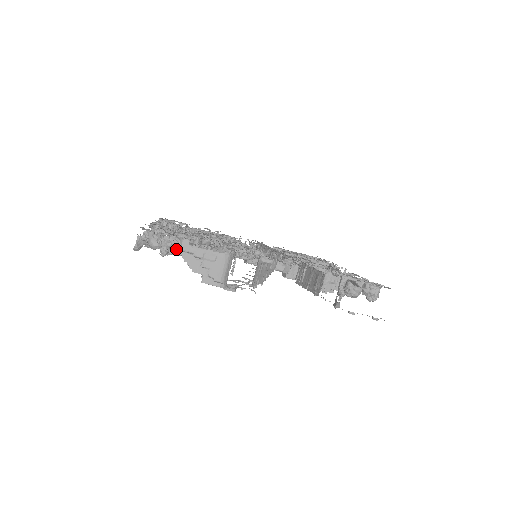
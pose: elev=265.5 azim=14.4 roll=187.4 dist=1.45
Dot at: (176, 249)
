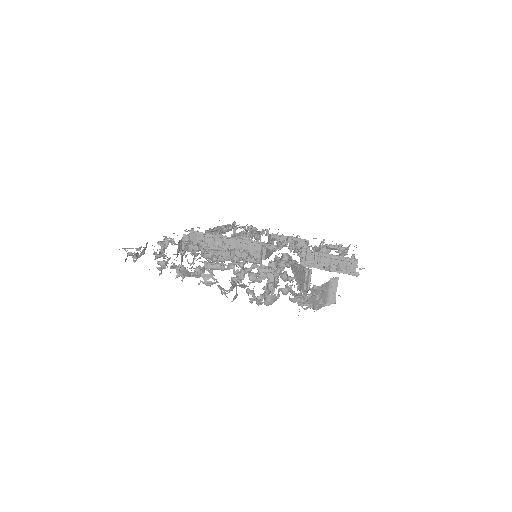
Dot at: (310, 298)
